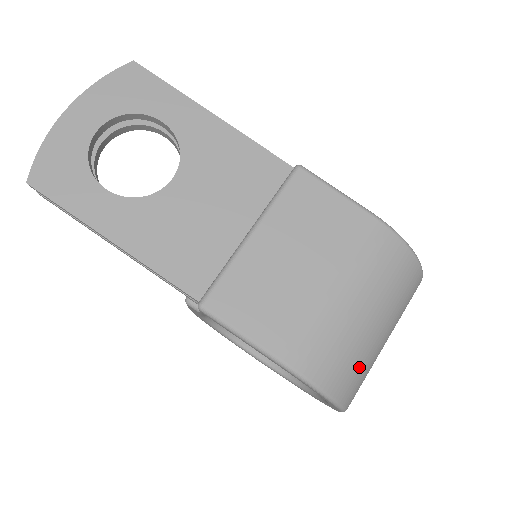
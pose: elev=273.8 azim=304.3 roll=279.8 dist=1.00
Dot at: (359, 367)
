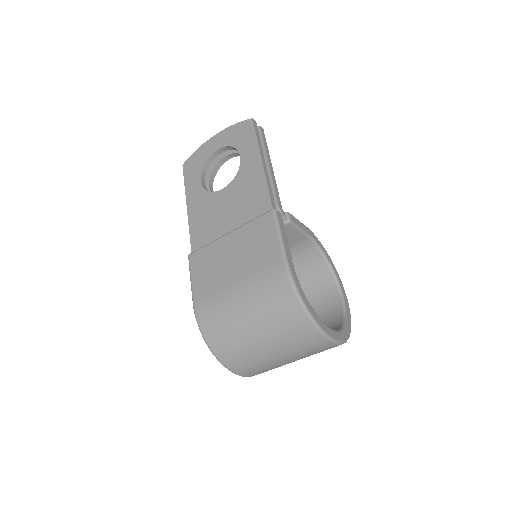
Dot at: (233, 344)
